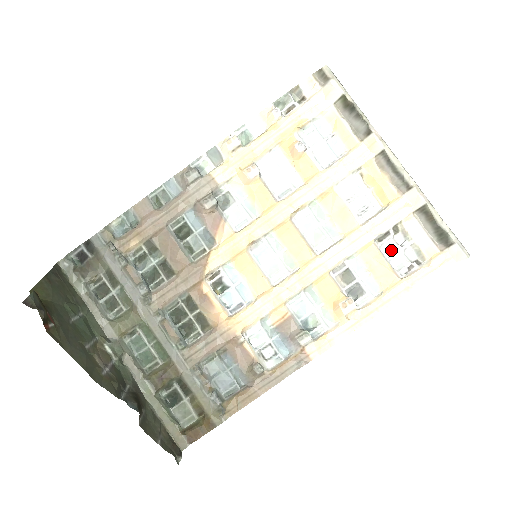
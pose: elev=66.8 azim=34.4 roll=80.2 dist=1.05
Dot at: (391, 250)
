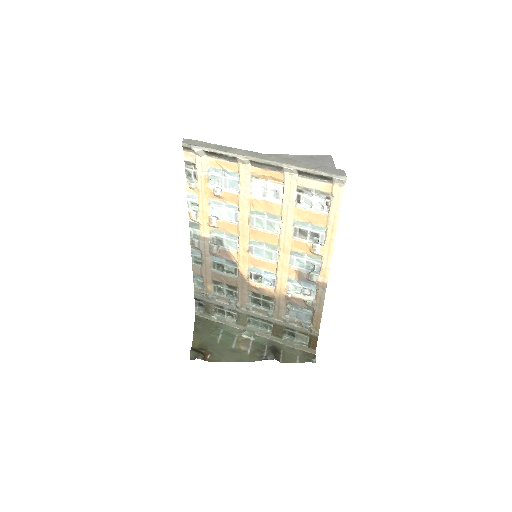
Dot at: (309, 202)
